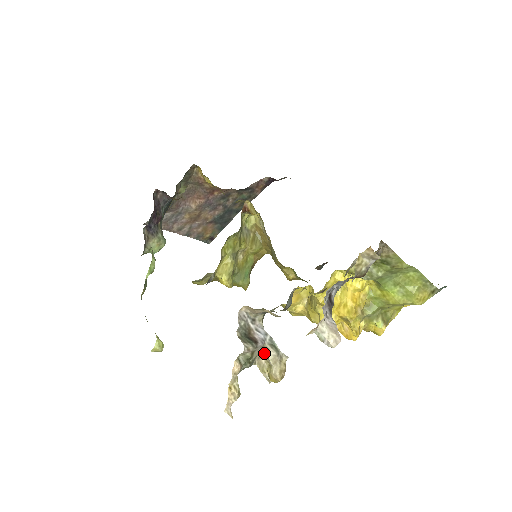
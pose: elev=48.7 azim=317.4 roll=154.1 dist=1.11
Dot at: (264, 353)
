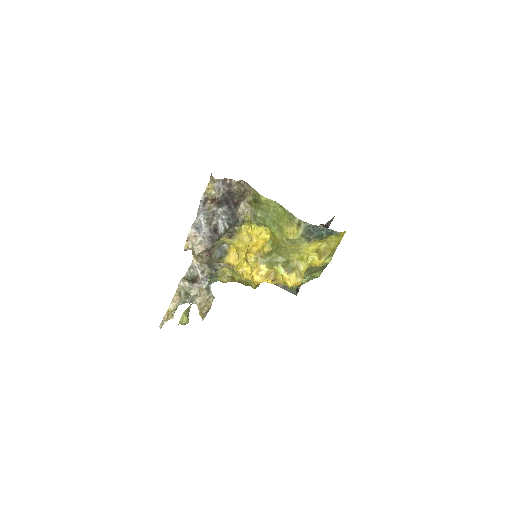
Dot at: (200, 293)
